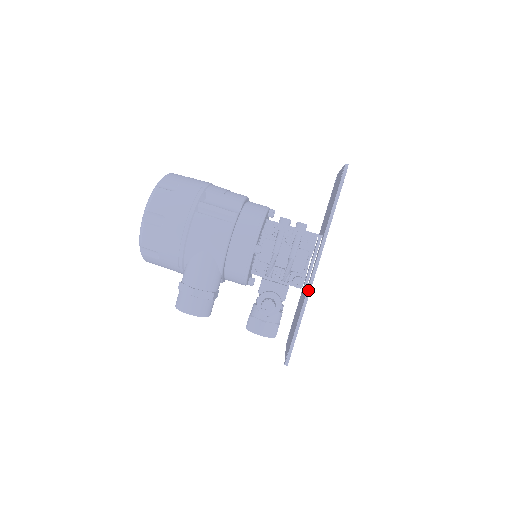
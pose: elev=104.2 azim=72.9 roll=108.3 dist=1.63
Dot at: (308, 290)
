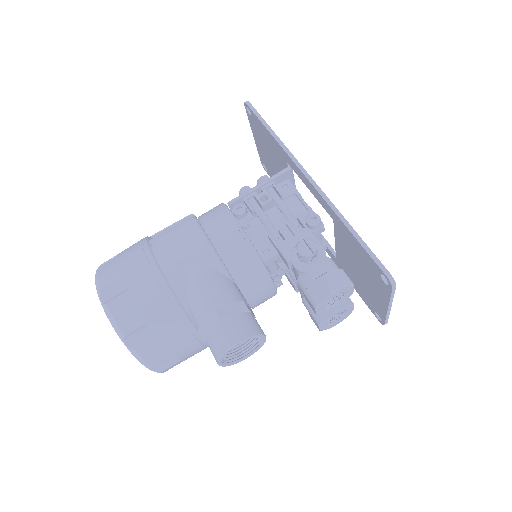
Dot at: (325, 199)
